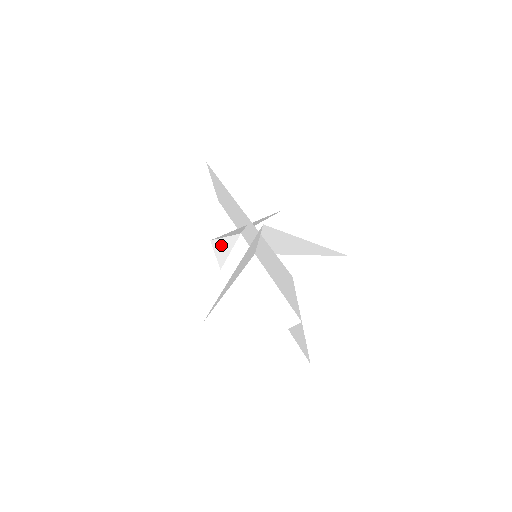
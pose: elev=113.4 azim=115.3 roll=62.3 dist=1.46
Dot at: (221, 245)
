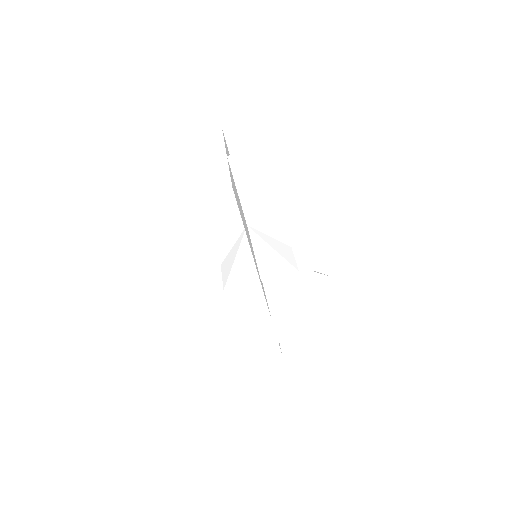
Dot at: (229, 267)
